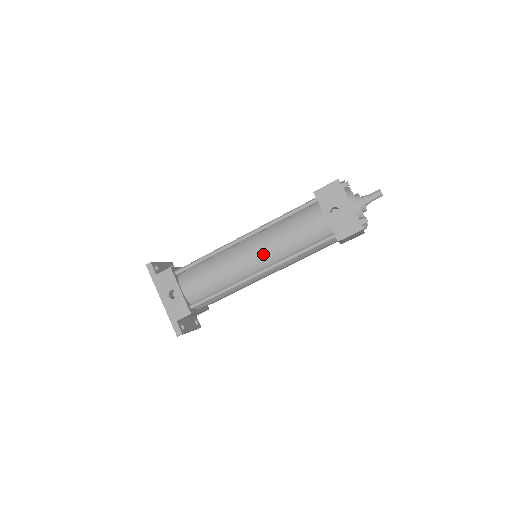
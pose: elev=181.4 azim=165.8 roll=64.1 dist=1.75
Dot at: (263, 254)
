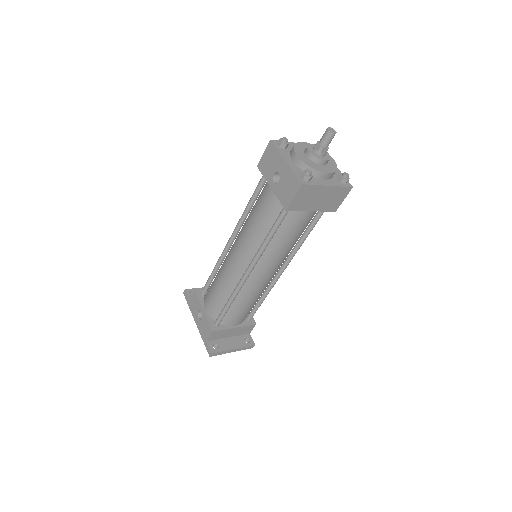
Dot at: (242, 252)
